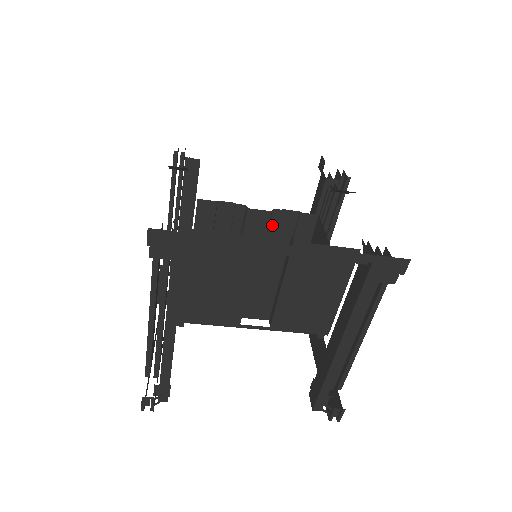
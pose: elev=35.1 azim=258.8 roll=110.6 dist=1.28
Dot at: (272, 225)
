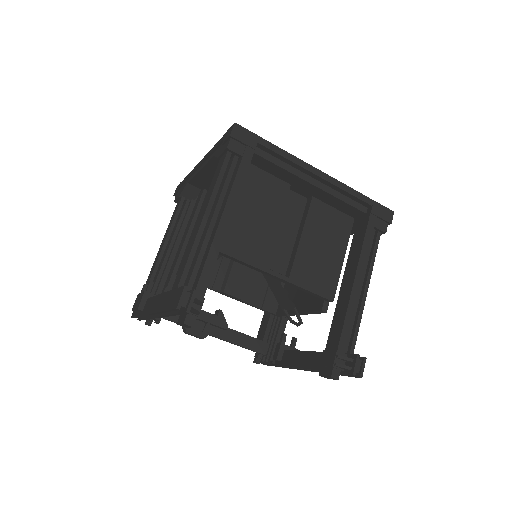
Dot at: occluded
